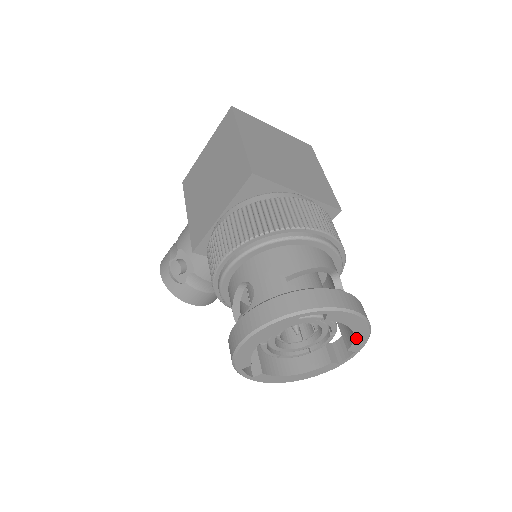
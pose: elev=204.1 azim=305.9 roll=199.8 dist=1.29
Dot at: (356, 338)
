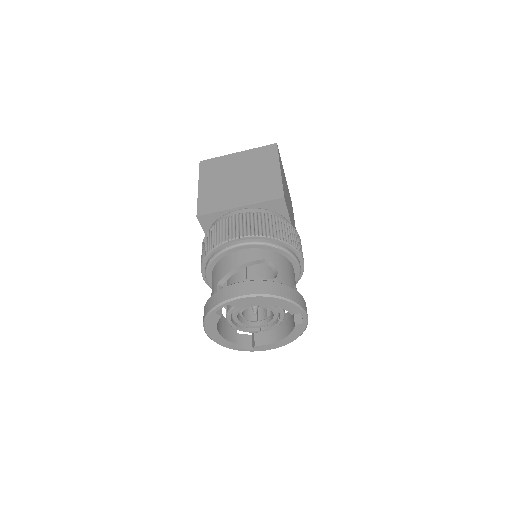
Dot at: (281, 306)
